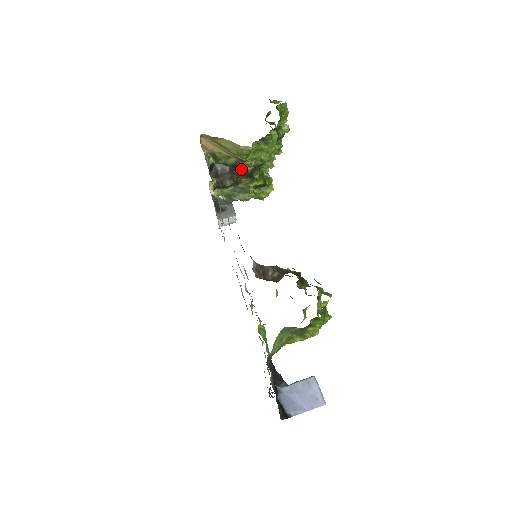
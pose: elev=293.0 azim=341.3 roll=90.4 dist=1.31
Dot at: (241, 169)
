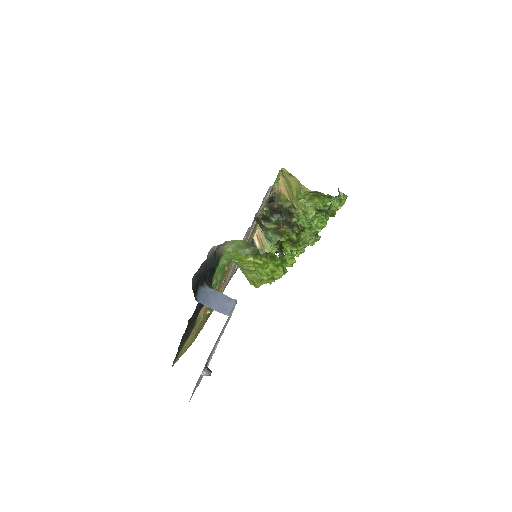
Dot at: (289, 217)
